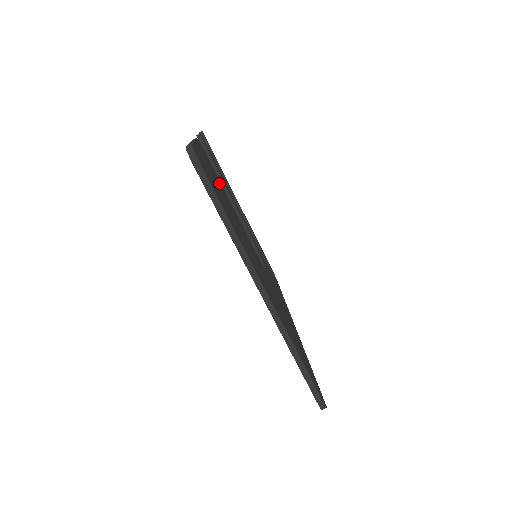
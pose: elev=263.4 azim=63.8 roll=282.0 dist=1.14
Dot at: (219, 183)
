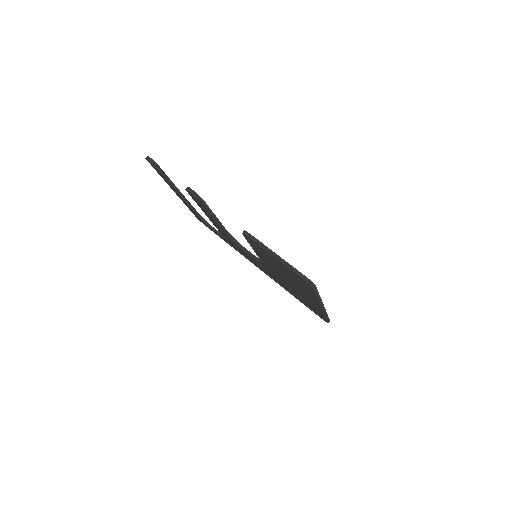
Dot at: occluded
